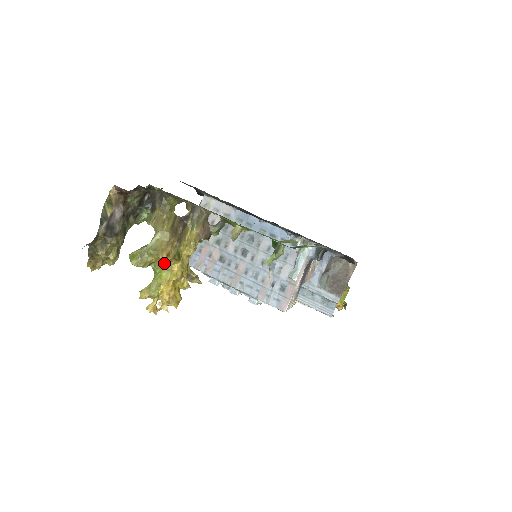
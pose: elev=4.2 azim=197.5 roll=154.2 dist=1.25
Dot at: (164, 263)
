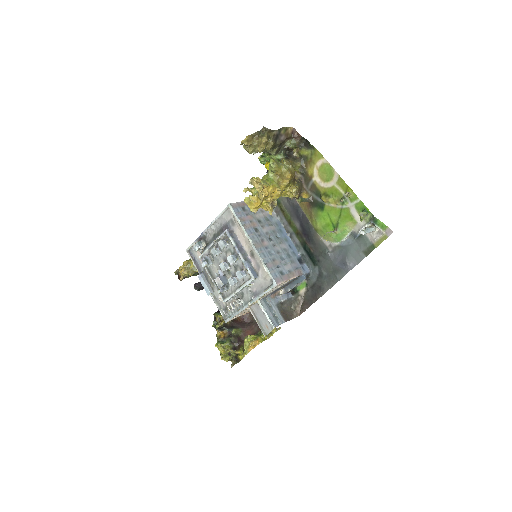
Dot at: (278, 180)
